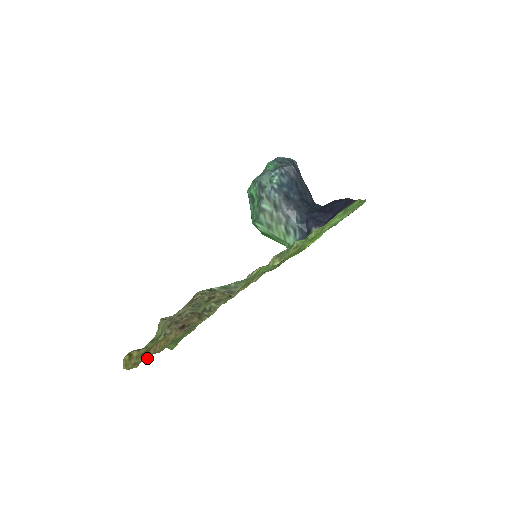
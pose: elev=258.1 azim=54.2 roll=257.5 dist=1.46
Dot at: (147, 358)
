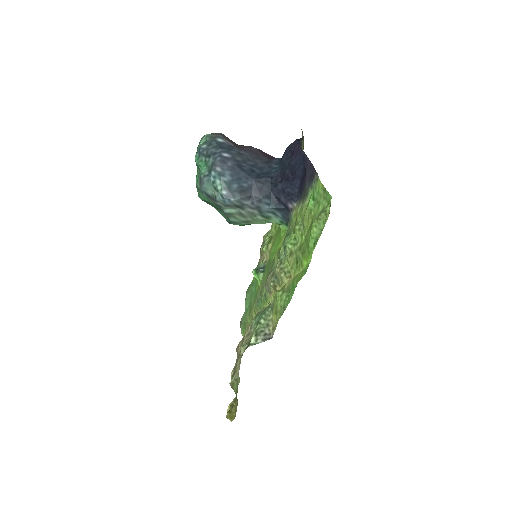
Dot at: occluded
